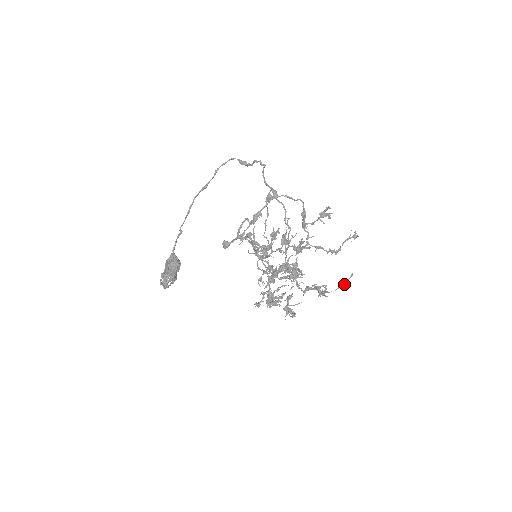
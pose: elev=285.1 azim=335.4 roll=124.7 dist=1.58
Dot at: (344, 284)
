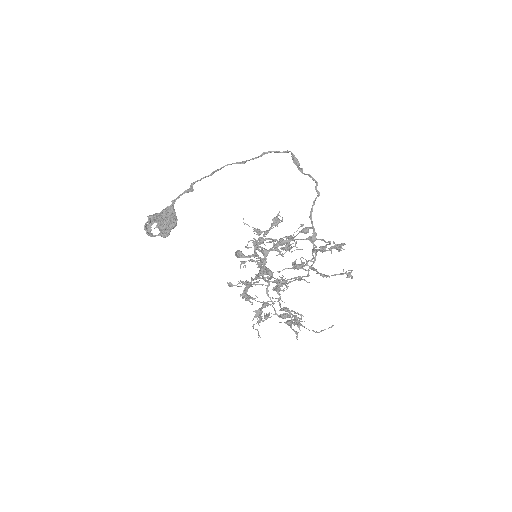
Dot at: (321, 331)
